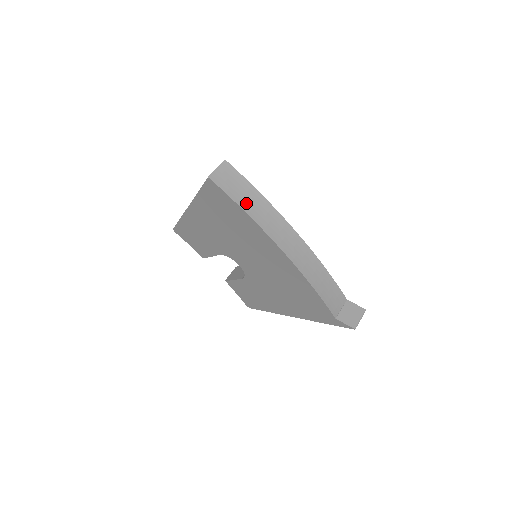
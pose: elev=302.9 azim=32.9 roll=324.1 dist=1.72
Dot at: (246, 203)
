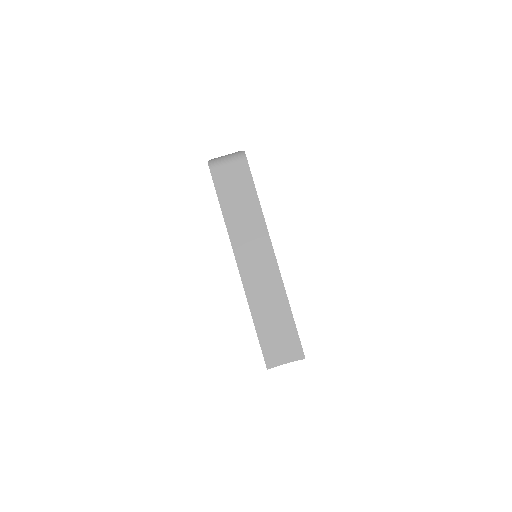
Dot at: occluded
